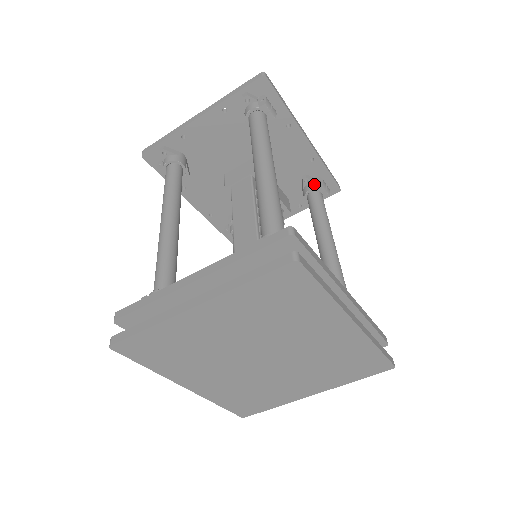
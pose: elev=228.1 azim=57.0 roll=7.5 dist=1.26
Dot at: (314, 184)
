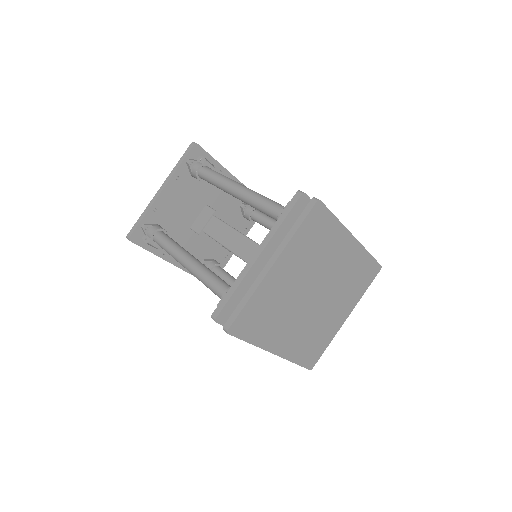
Dot at: (251, 207)
